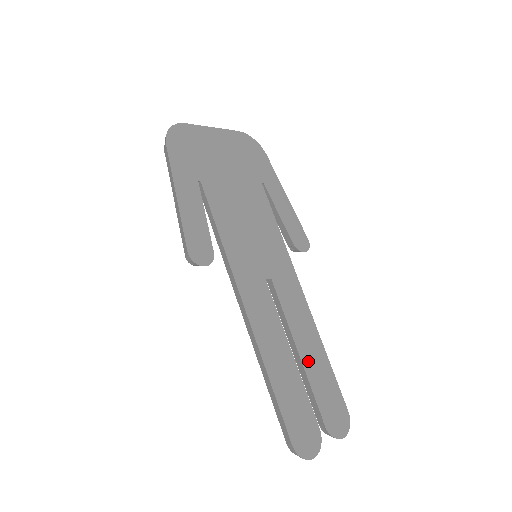
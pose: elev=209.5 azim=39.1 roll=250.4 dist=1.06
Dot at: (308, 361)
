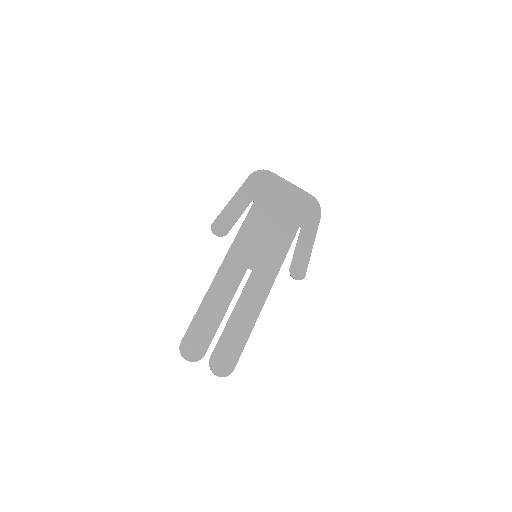
Dot at: (233, 323)
